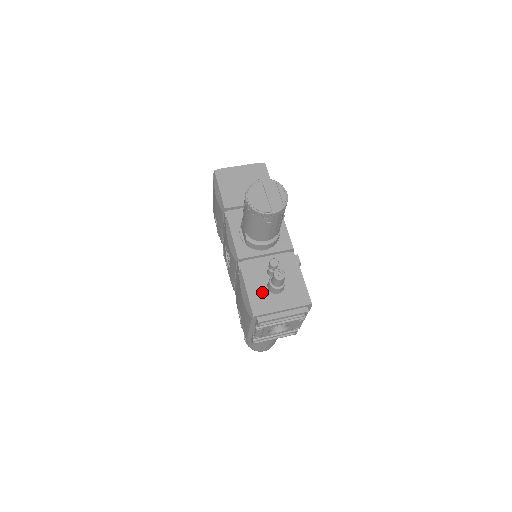
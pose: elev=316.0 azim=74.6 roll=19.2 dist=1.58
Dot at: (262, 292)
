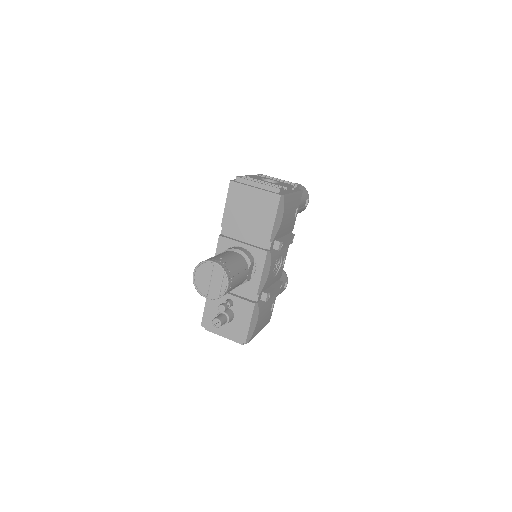
Dot at: (215, 313)
